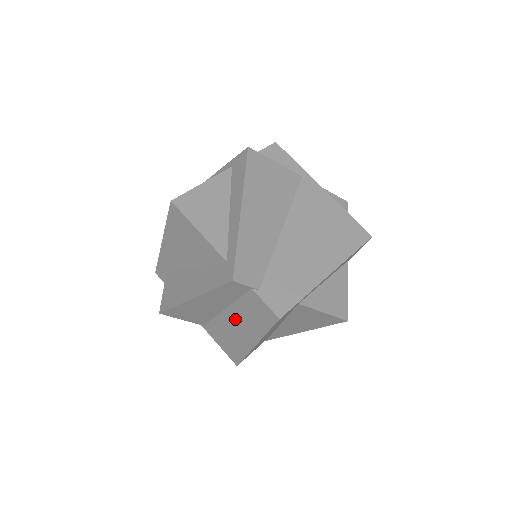
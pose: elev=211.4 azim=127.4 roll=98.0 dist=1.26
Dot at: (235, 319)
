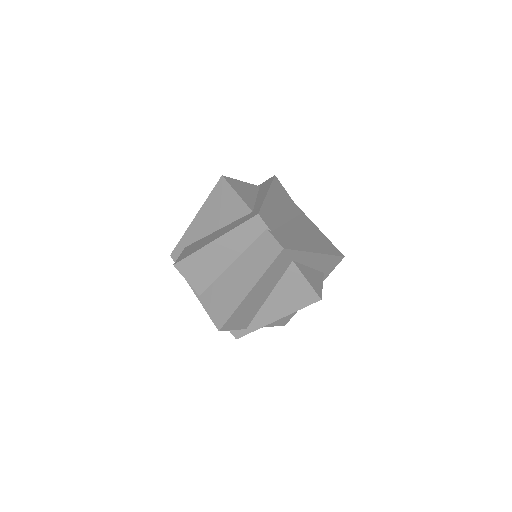
Dot at: (239, 270)
